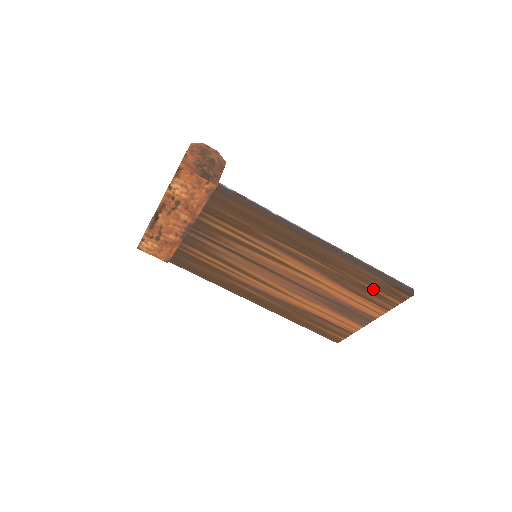
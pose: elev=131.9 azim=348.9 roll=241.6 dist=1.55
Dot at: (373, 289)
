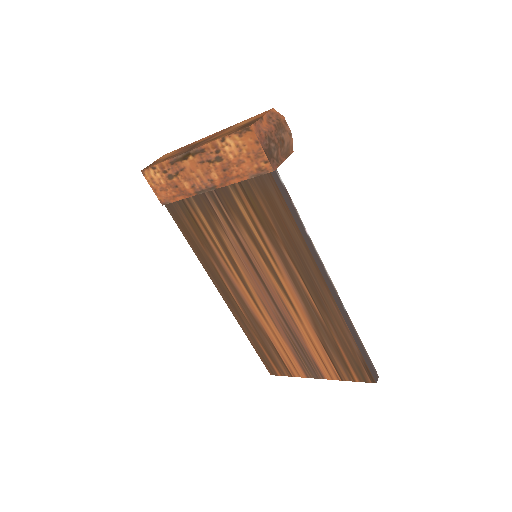
Dot at: (344, 355)
